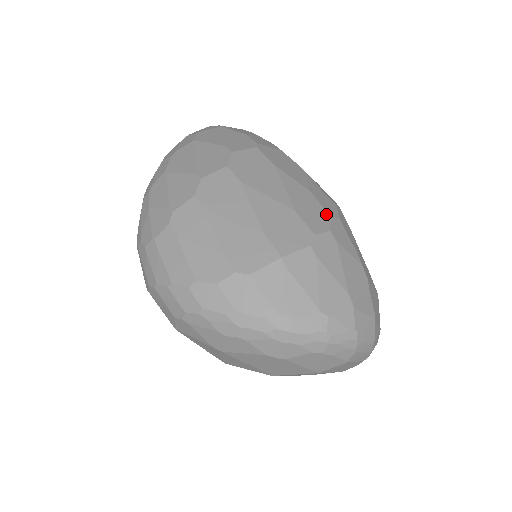
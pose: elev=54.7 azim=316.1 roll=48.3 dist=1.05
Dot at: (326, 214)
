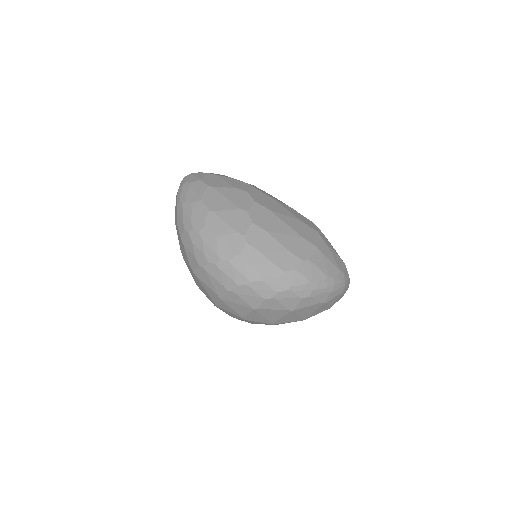
Dot at: (310, 221)
